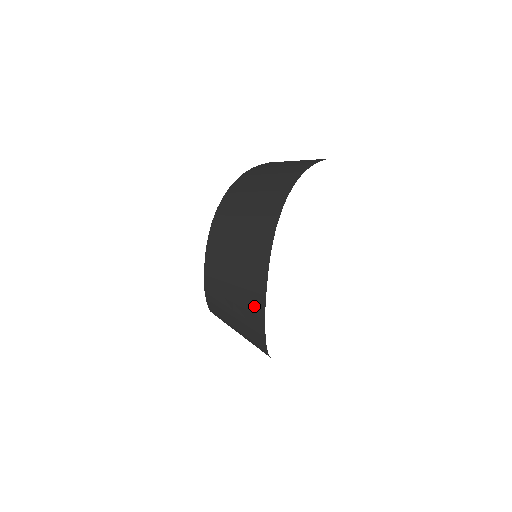
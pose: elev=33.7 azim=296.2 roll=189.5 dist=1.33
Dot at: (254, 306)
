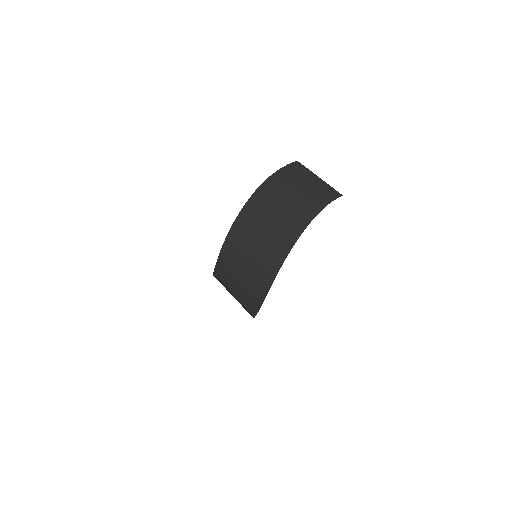
Dot at: (250, 305)
